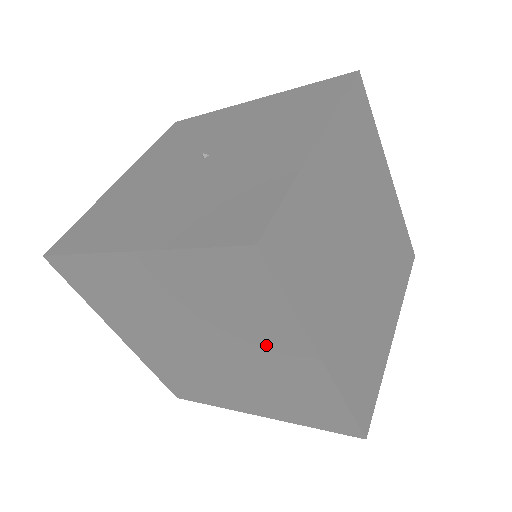
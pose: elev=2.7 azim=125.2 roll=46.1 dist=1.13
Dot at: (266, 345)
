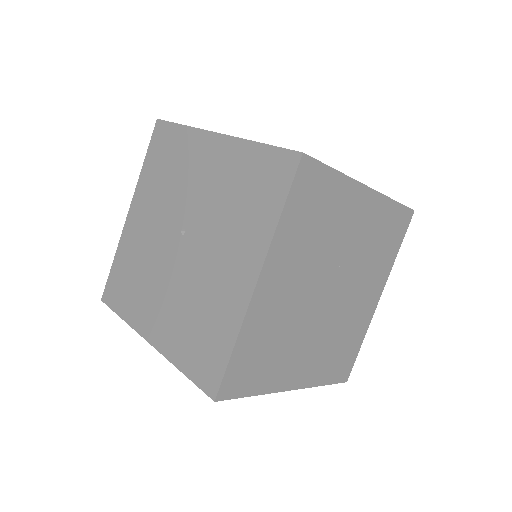
Dot at: occluded
